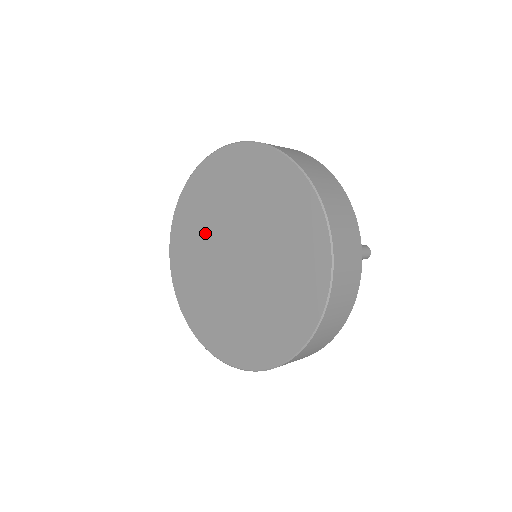
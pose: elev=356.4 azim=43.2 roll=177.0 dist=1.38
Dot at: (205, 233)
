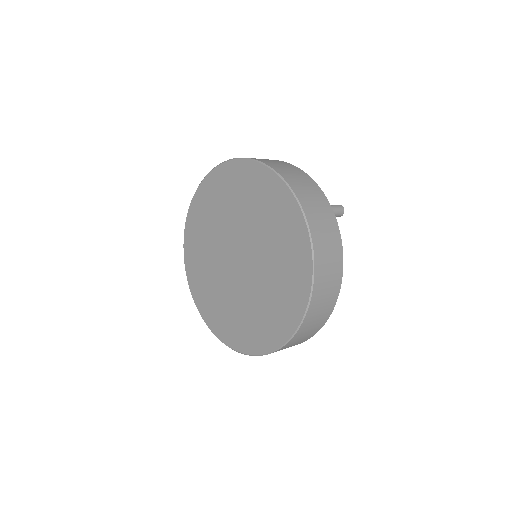
Dot at: (233, 212)
